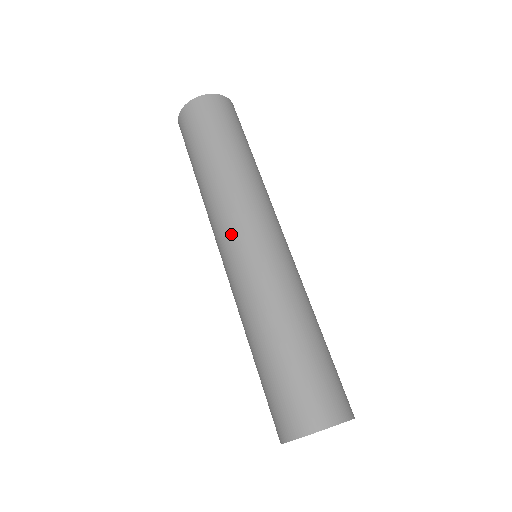
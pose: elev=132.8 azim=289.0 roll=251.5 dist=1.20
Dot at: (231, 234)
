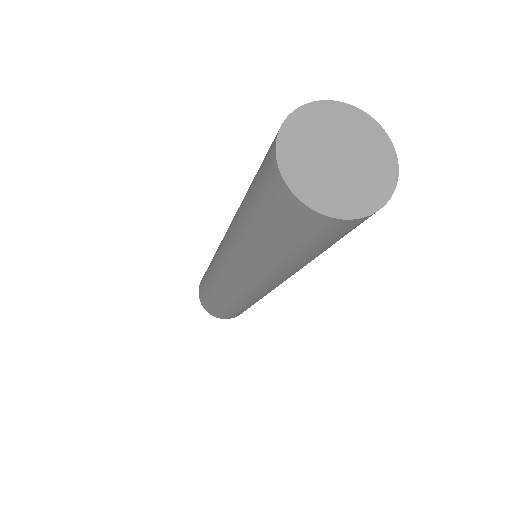
Dot at: (224, 262)
